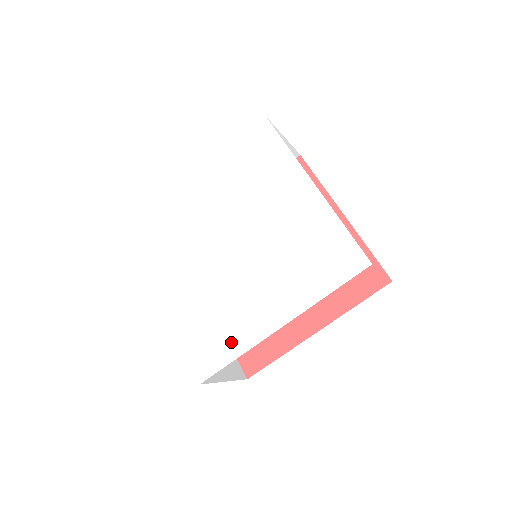
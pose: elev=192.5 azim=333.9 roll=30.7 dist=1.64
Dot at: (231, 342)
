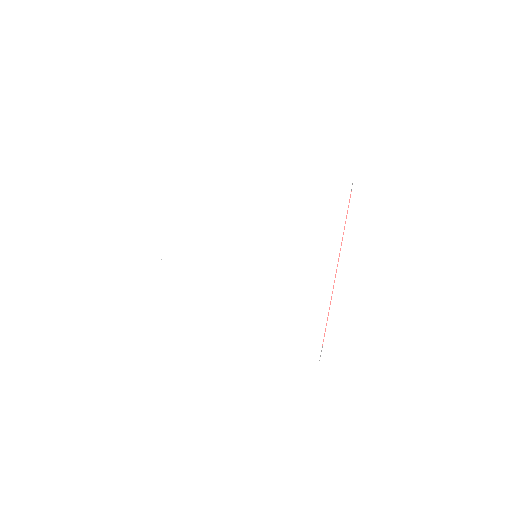
Dot at: (311, 317)
